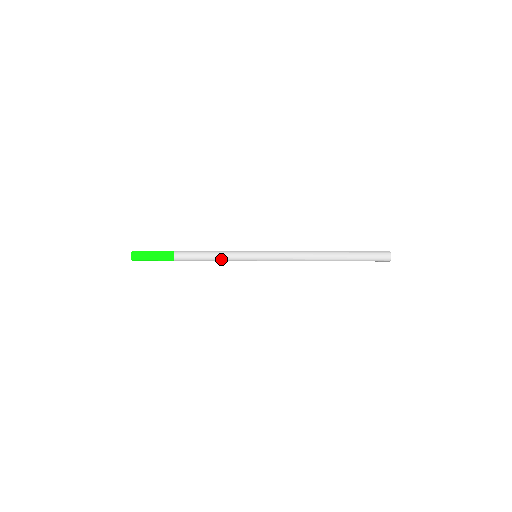
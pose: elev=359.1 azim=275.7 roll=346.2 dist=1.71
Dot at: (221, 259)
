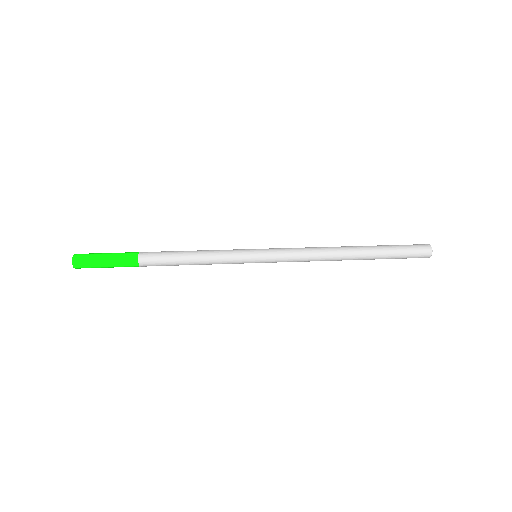
Dot at: (208, 264)
